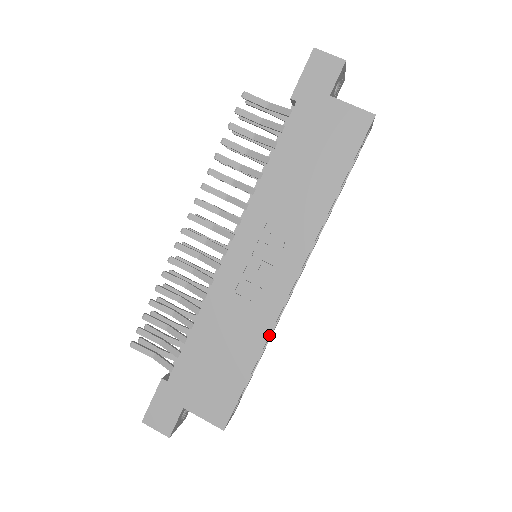
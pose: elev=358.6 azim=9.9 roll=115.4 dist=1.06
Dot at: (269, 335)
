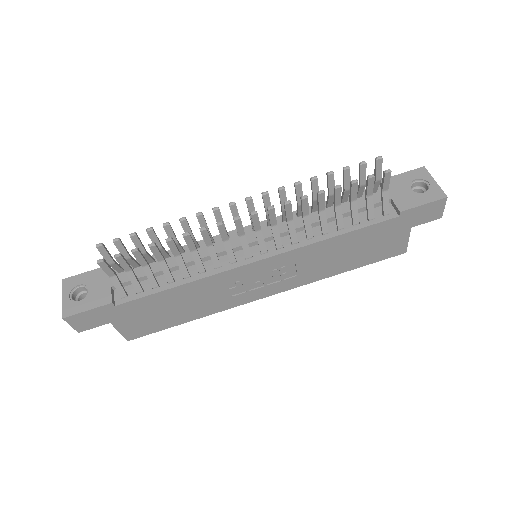
Dot at: occluded
